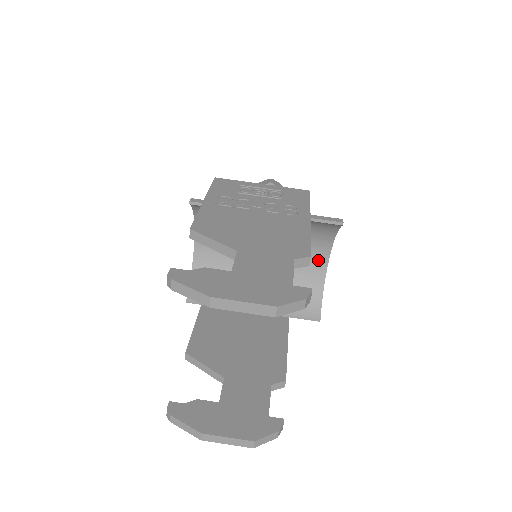
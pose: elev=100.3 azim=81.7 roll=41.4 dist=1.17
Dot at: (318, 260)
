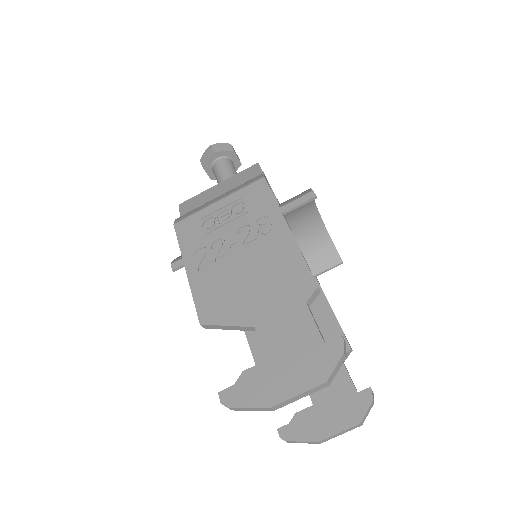
Dot at: (309, 218)
